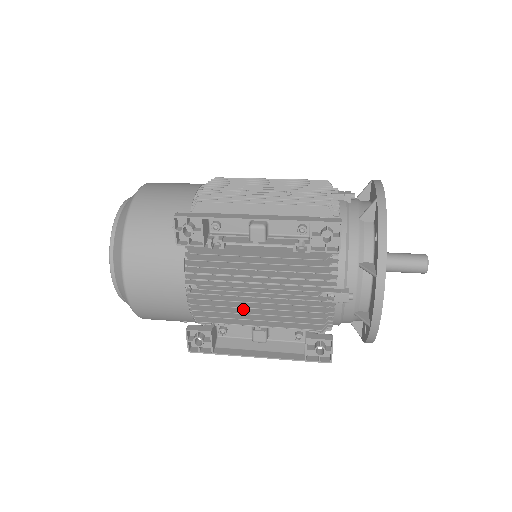
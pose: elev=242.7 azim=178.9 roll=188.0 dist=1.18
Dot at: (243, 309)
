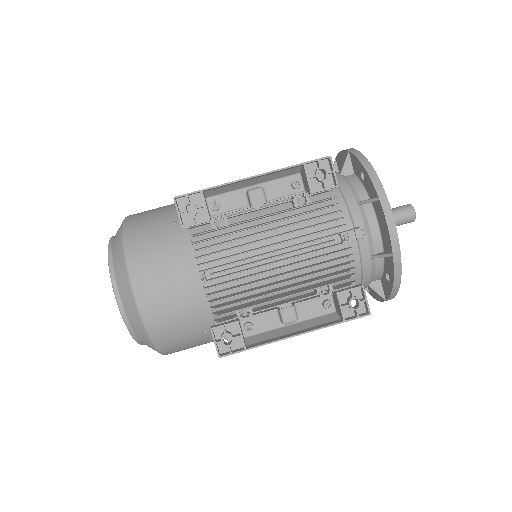
Dot at: (264, 285)
